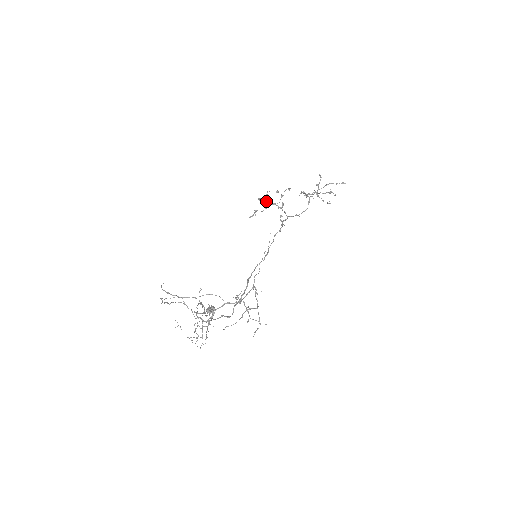
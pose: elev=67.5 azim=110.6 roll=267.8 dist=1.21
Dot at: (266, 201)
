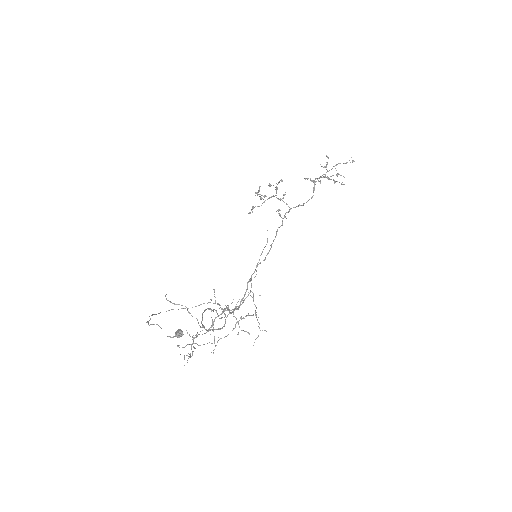
Dot at: (260, 196)
